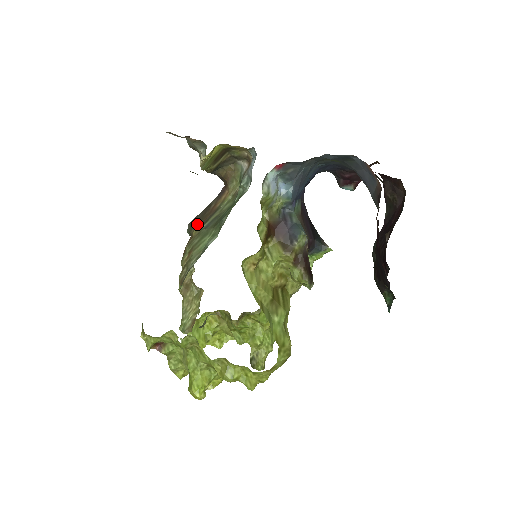
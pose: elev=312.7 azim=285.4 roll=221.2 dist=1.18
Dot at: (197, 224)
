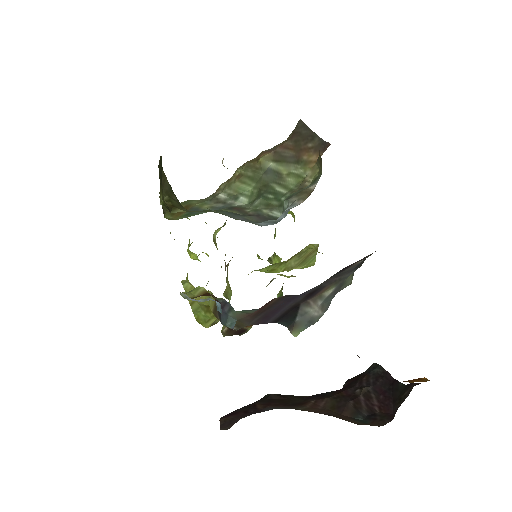
Dot at: (292, 139)
